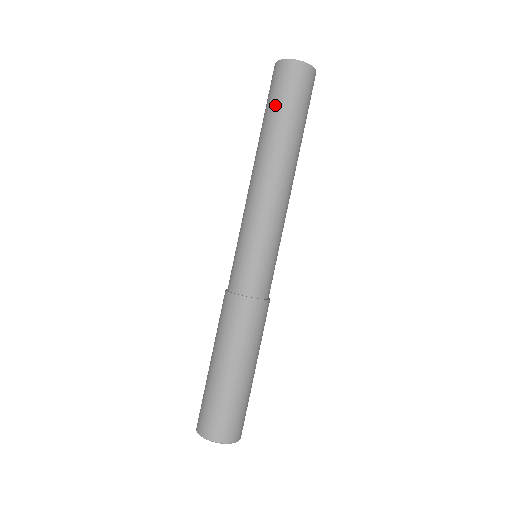
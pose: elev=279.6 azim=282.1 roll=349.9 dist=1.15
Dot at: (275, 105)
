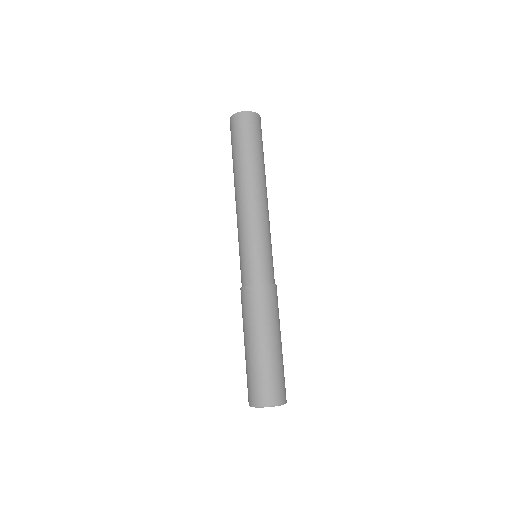
Dot at: (240, 144)
